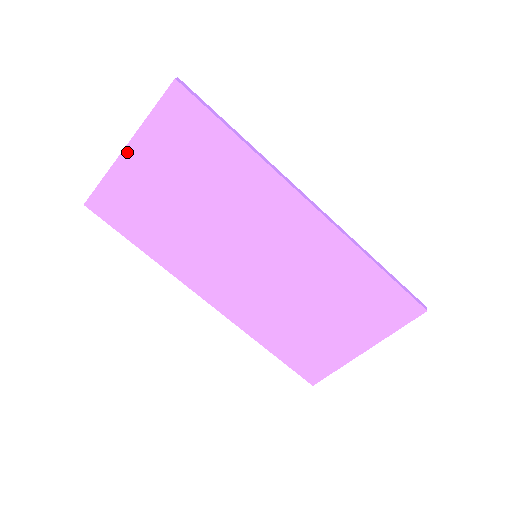
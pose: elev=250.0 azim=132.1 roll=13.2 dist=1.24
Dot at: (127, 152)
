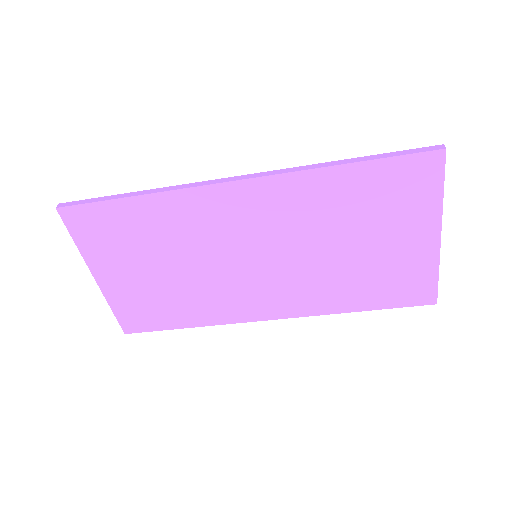
Dot at: (99, 279)
